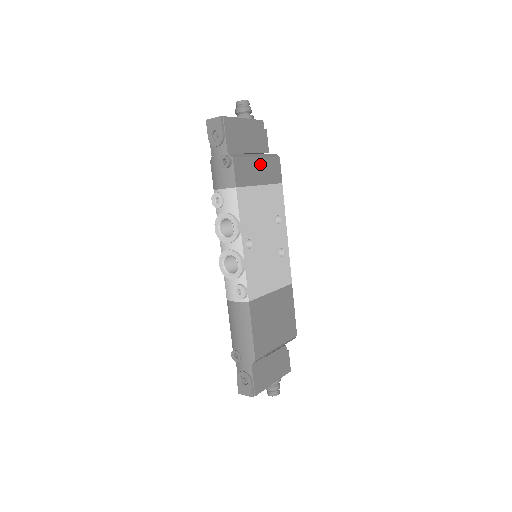
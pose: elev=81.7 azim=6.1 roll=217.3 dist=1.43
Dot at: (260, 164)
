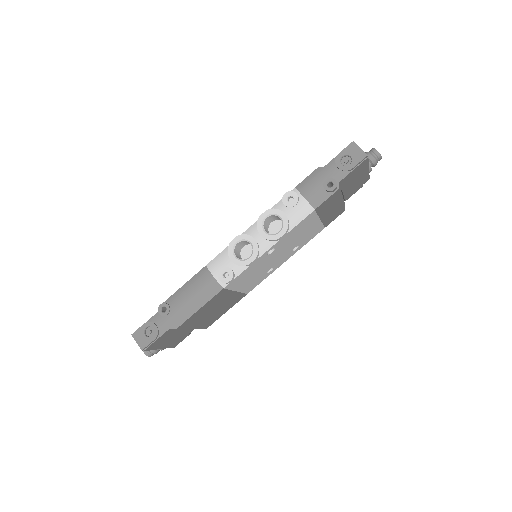
Dot at: (337, 206)
